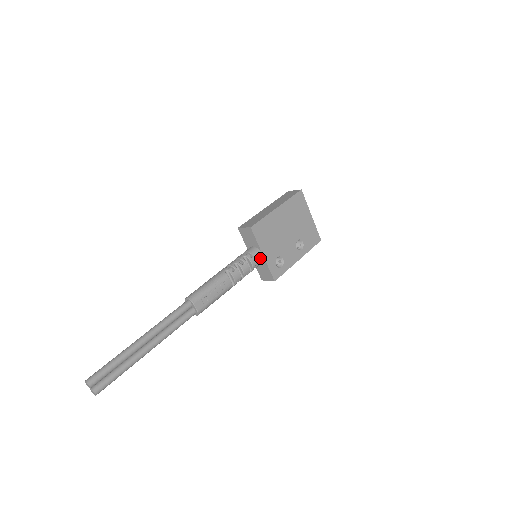
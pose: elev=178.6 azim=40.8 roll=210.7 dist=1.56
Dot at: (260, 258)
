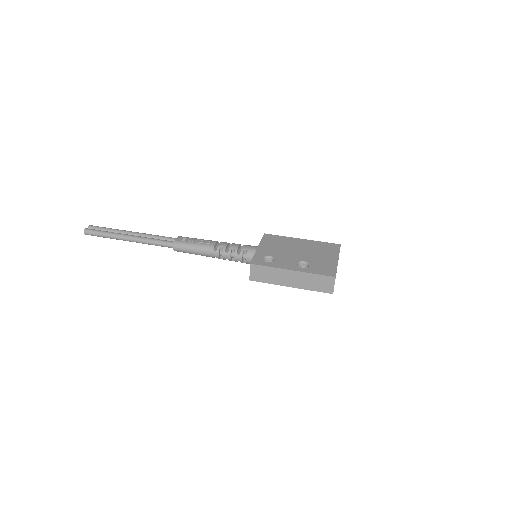
Dot at: (253, 248)
